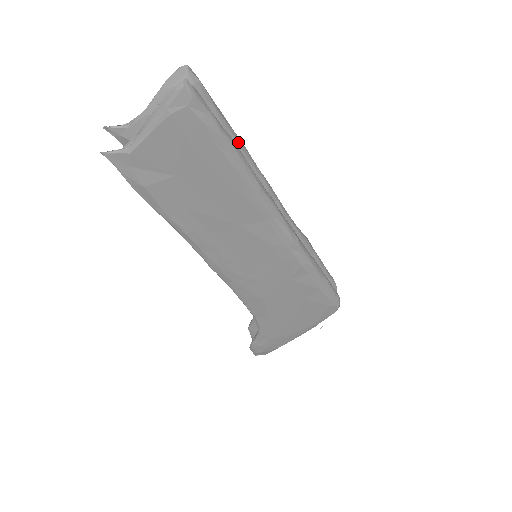
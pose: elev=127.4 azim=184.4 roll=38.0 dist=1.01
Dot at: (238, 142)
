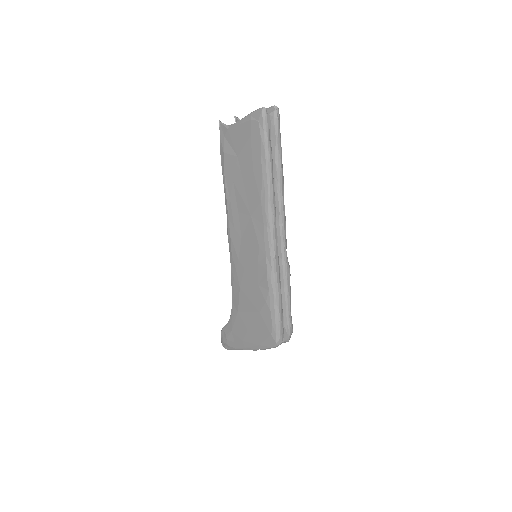
Dot at: (278, 167)
